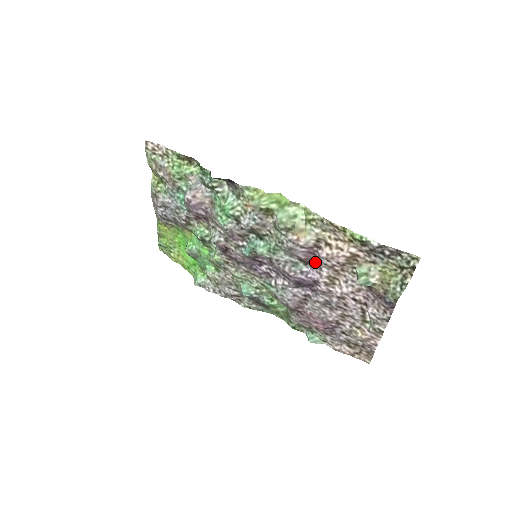
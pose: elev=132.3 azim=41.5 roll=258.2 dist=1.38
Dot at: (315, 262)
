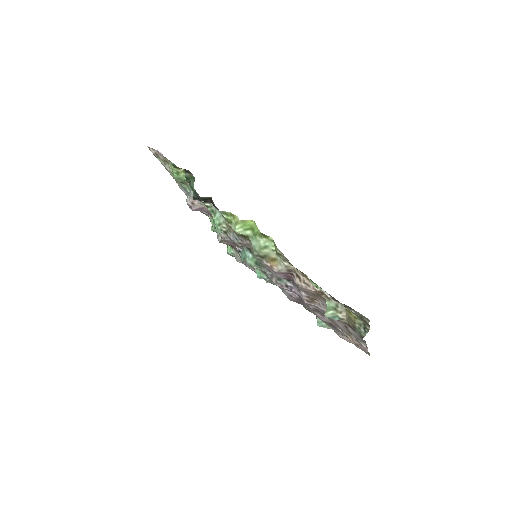
Dot at: (294, 283)
